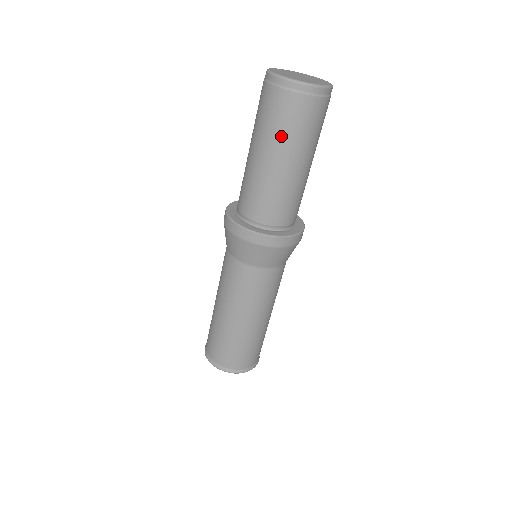
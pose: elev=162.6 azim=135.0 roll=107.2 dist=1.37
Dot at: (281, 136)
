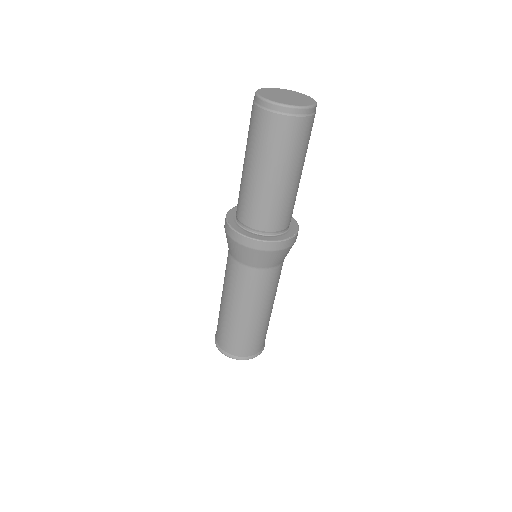
Dot at: (272, 154)
